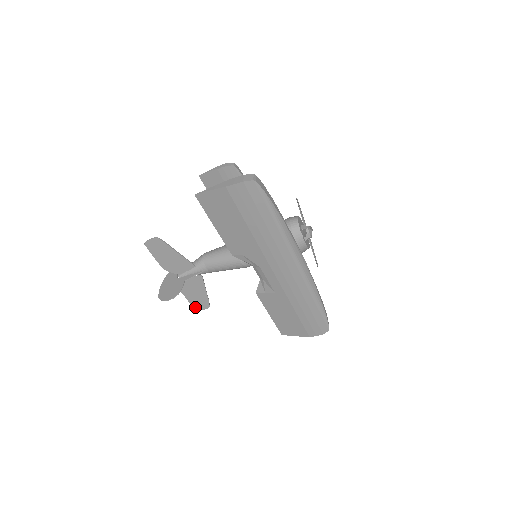
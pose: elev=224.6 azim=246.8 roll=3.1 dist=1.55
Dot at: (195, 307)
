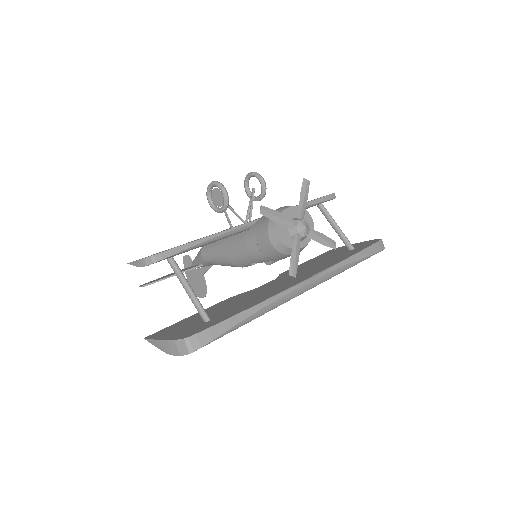
Dot at: occluded
